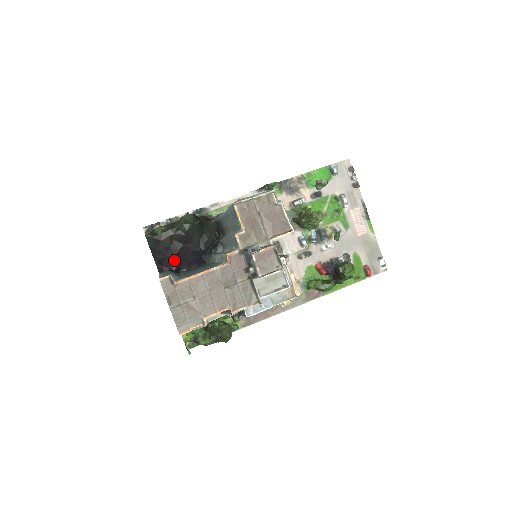
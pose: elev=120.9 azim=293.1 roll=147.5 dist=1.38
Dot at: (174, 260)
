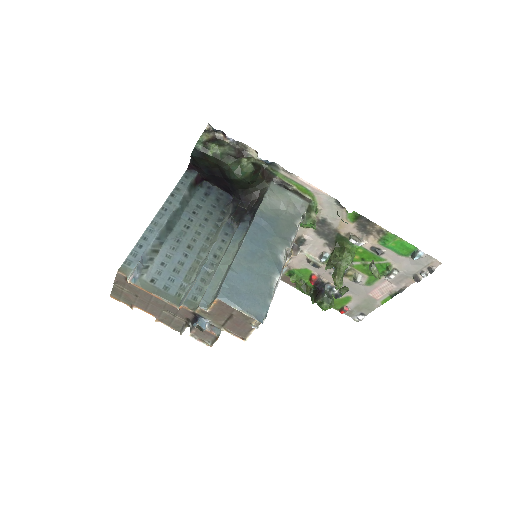
Dot at: (207, 175)
